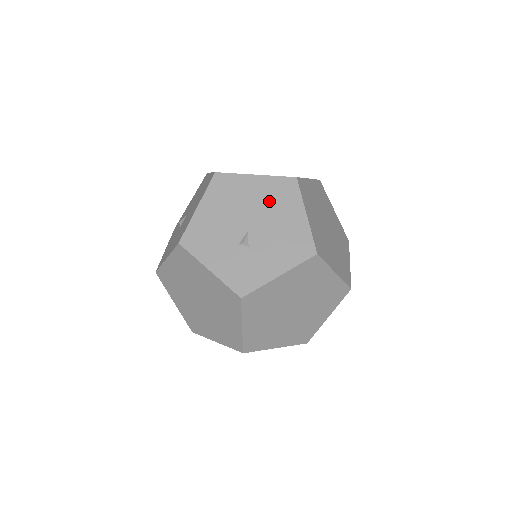
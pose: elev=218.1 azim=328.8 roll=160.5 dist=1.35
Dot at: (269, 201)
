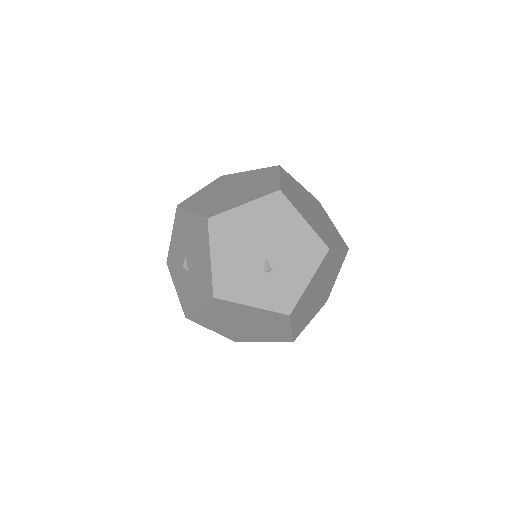
Dot at: (268, 223)
